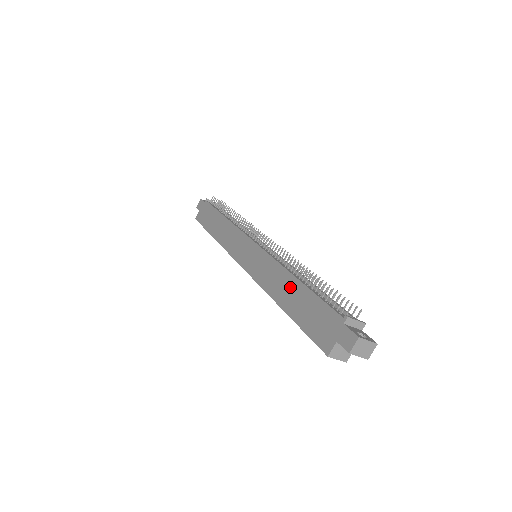
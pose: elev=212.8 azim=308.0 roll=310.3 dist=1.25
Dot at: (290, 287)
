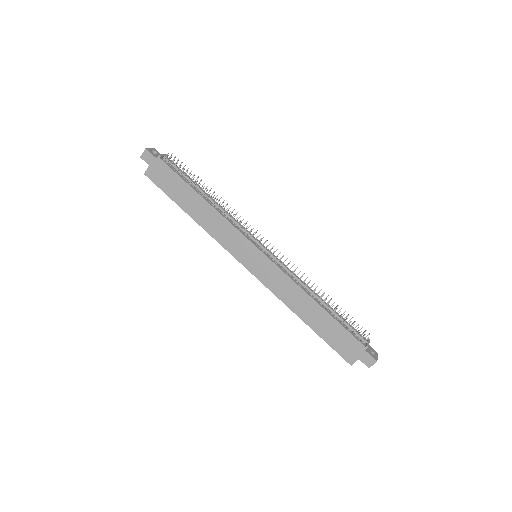
Dot at: (312, 309)
